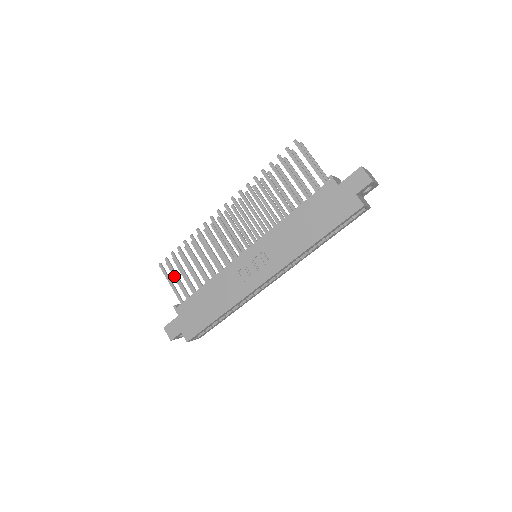
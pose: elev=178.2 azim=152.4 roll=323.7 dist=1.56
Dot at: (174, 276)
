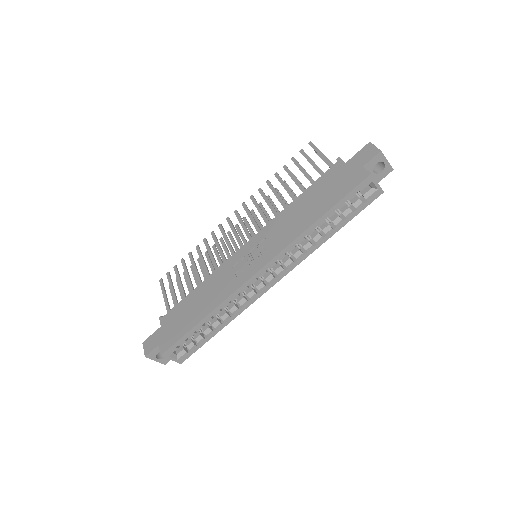
Dot at: (170, 288)
